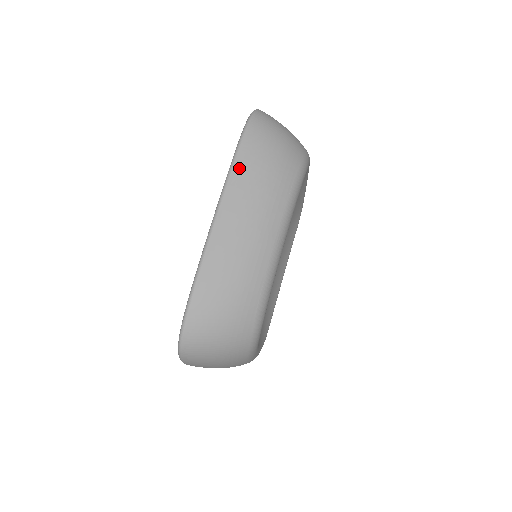
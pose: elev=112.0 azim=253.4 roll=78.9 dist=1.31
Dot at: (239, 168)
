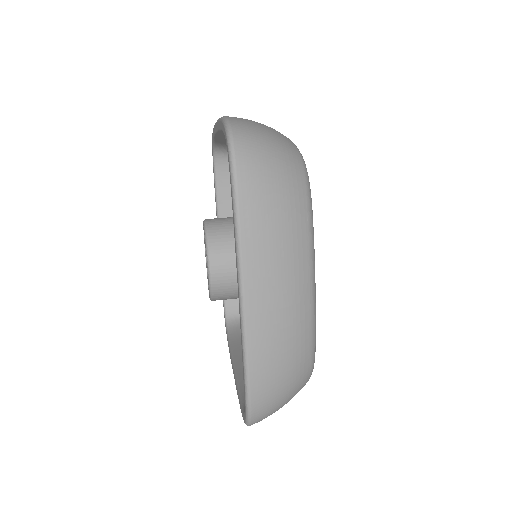
Dot at: (248, 233)
